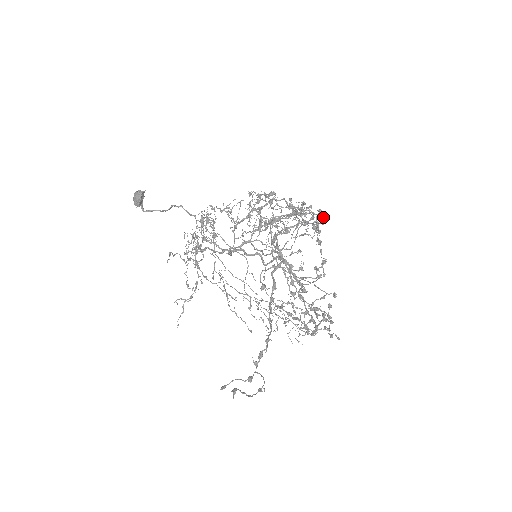
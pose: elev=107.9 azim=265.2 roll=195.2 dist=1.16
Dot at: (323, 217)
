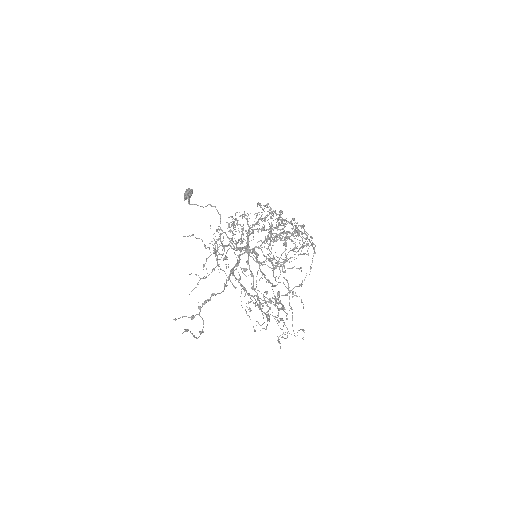
Dot at: (306, 234)
